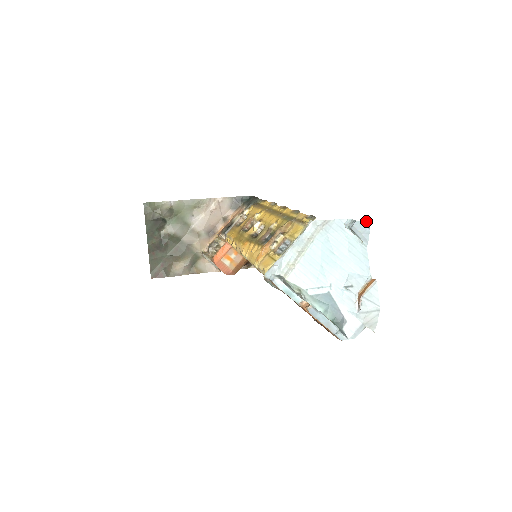
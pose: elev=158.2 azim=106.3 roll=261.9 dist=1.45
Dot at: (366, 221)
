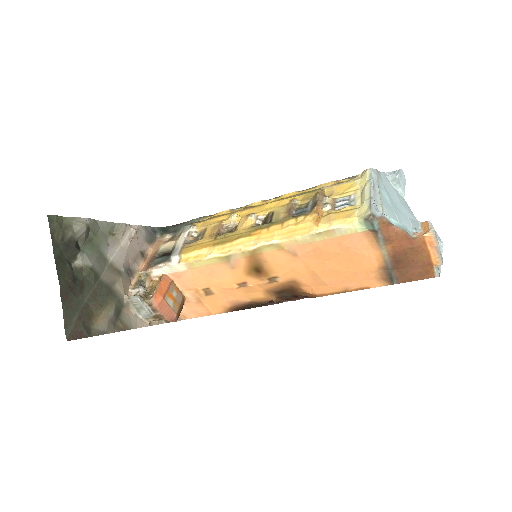
Dot at: (402, 172)
